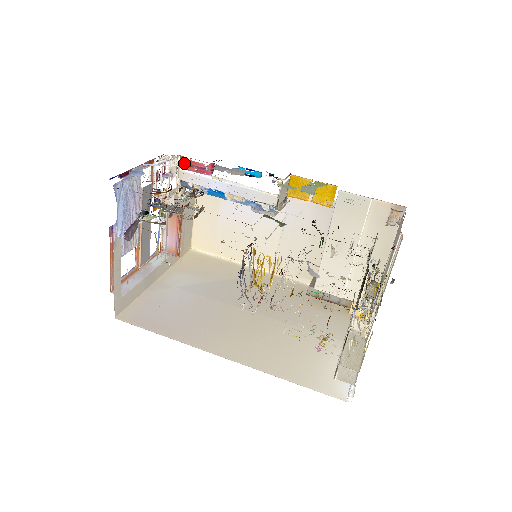
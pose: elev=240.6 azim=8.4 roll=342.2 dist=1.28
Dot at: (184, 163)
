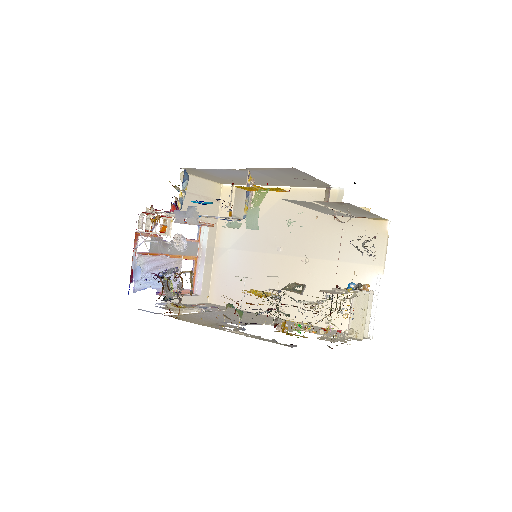
Dot at: (155, 223)
